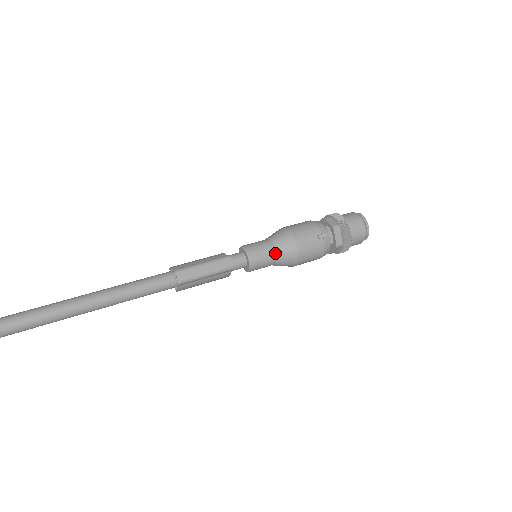
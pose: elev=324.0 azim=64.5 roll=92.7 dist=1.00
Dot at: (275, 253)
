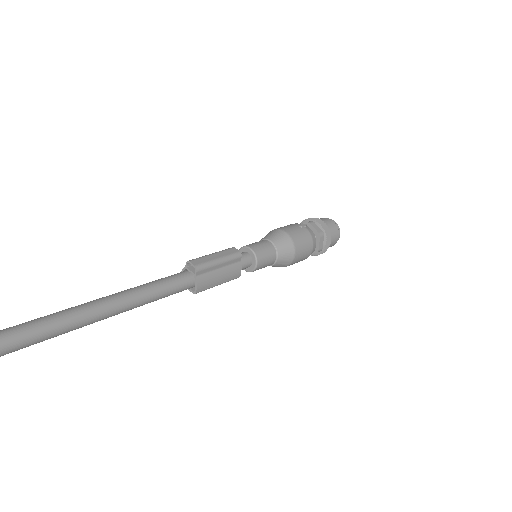
Dot at: (272, 244)
